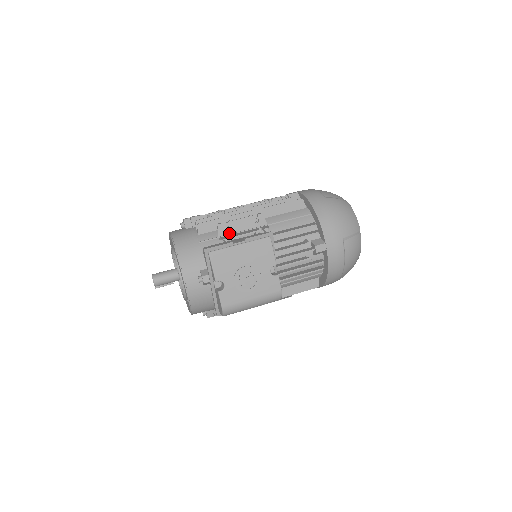
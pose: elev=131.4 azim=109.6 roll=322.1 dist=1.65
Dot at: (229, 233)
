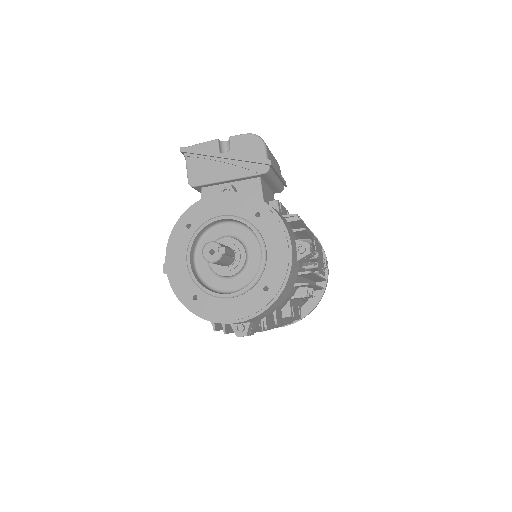
Dot at: occluded
